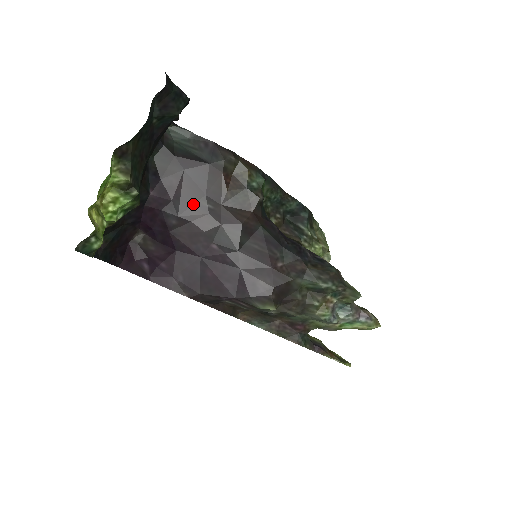
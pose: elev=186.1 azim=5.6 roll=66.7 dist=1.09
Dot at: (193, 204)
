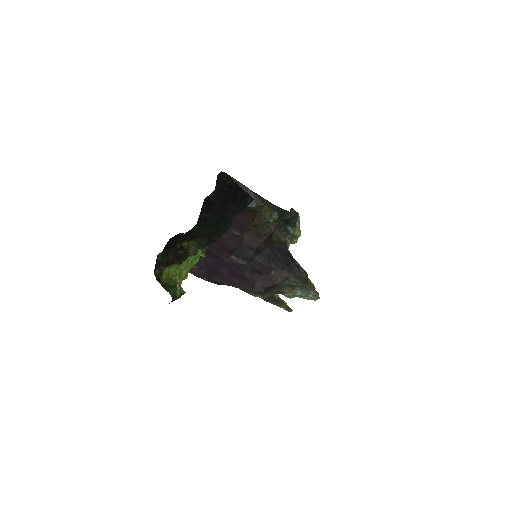
Dot at: occluded
